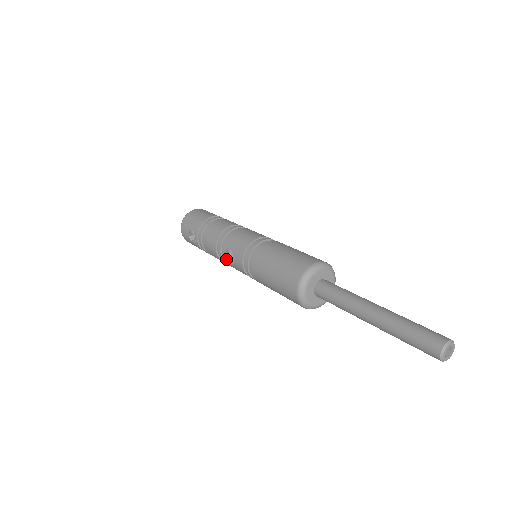
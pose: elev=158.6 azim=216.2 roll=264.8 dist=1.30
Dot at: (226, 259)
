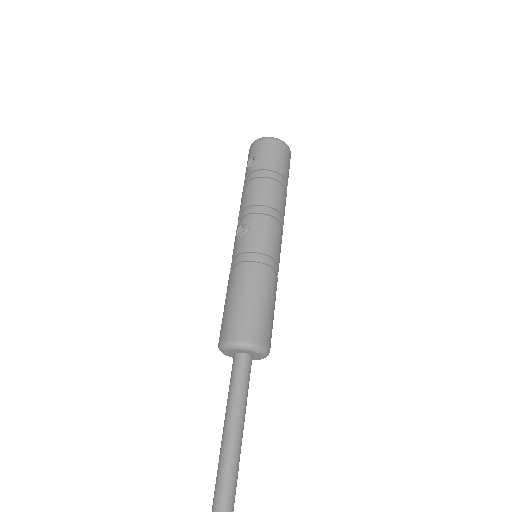
Dot at: (239, 226)
